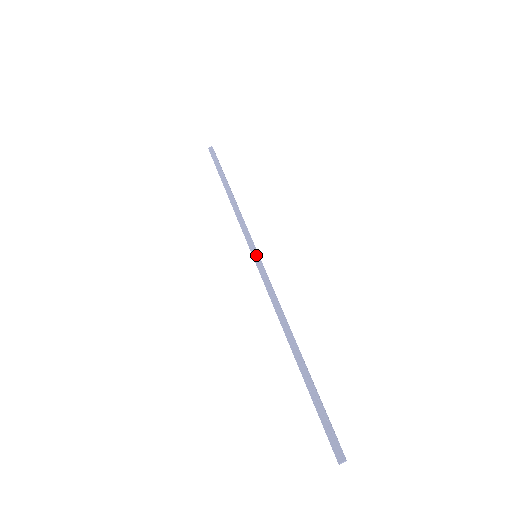
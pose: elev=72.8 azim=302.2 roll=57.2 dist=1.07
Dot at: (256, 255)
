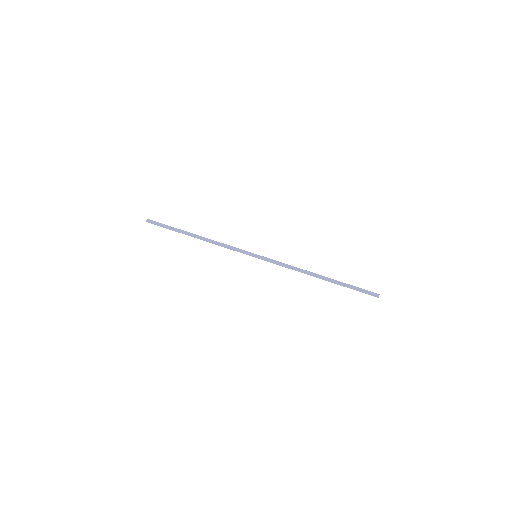
Dot at: (256, 255)
